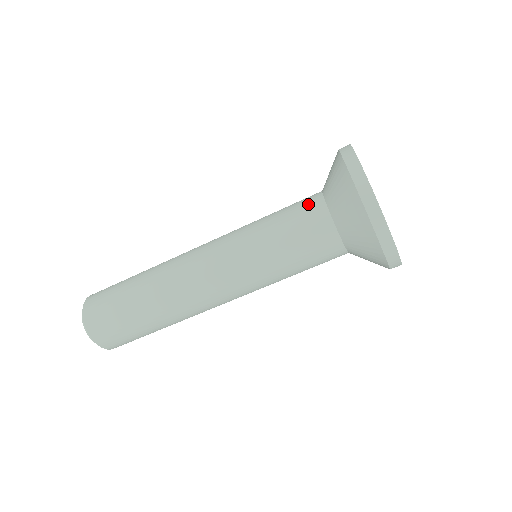
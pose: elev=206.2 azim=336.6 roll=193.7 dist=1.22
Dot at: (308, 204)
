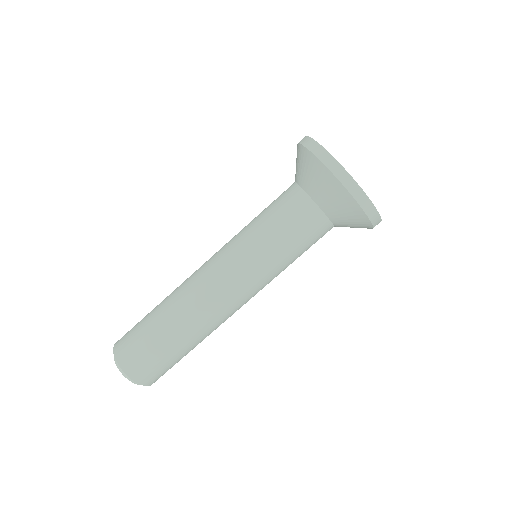
Dot at: (304, 214)
